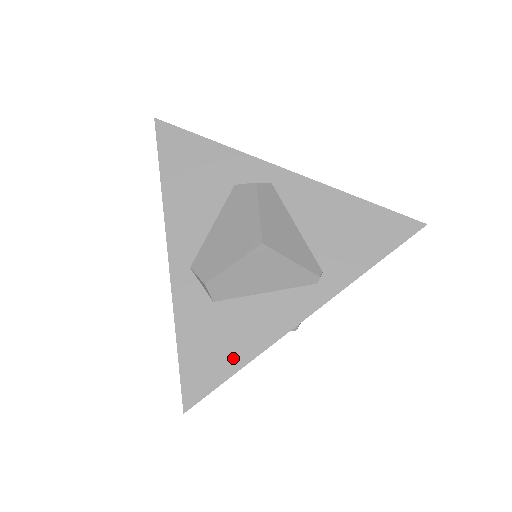
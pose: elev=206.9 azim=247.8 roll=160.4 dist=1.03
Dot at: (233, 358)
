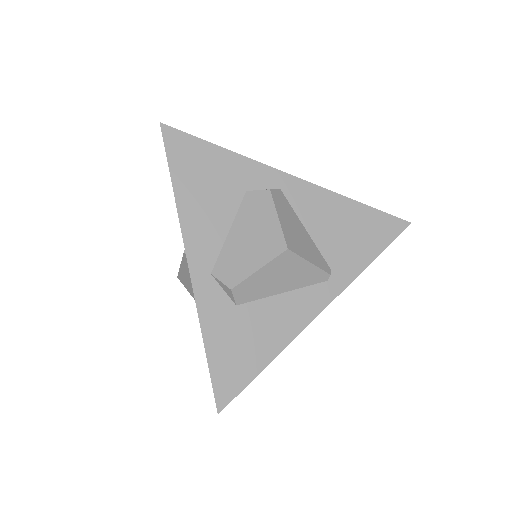
Dot at: (259, 356)
